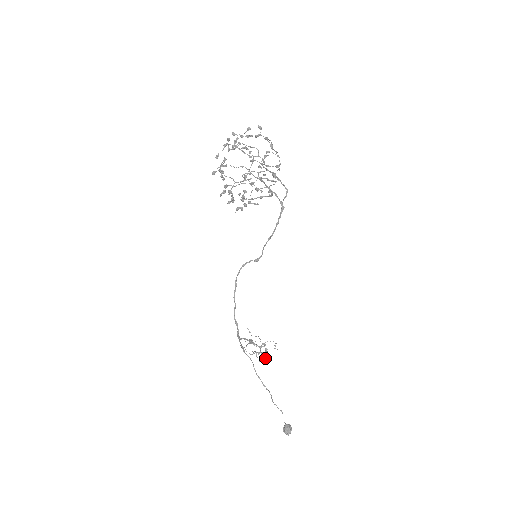
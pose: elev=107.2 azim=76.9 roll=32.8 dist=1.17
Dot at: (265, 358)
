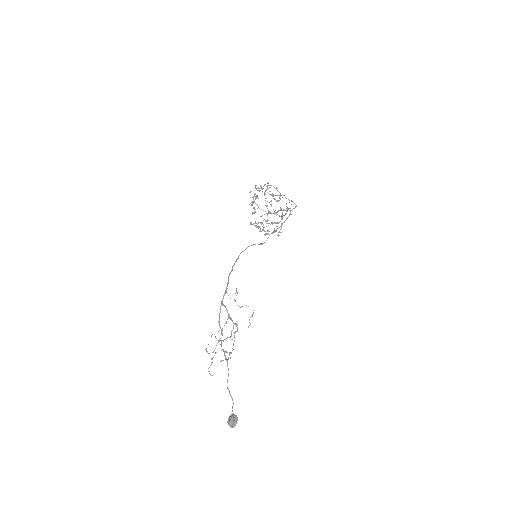
Dot at: (230, 352)
